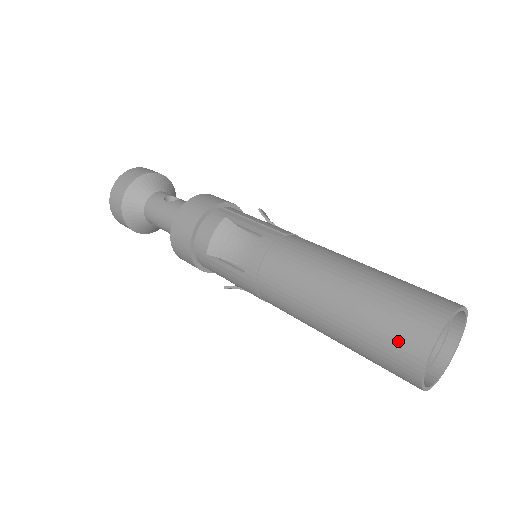
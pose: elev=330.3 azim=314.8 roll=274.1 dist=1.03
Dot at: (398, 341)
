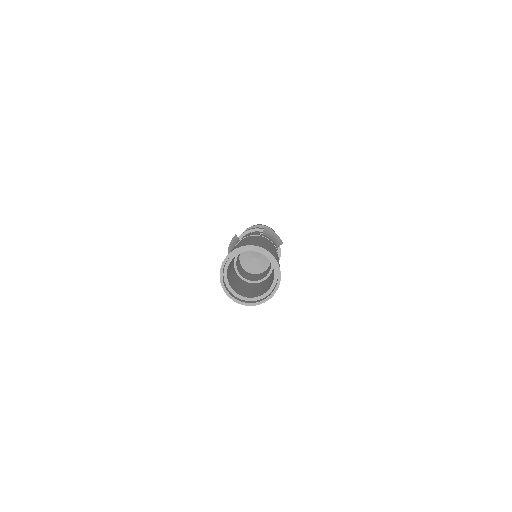
Dot at: occluded
